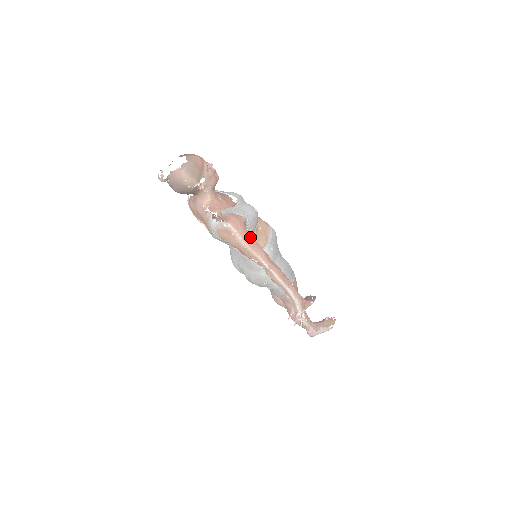
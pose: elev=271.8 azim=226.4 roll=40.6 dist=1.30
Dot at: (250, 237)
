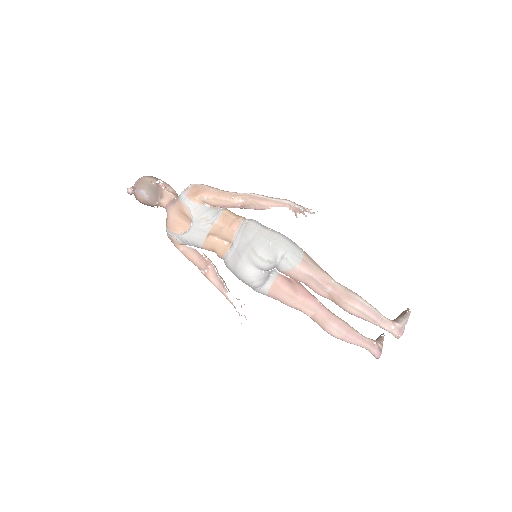
Dot at: occluded
